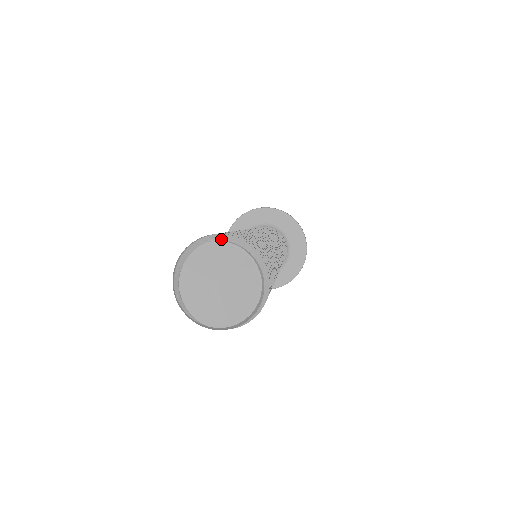
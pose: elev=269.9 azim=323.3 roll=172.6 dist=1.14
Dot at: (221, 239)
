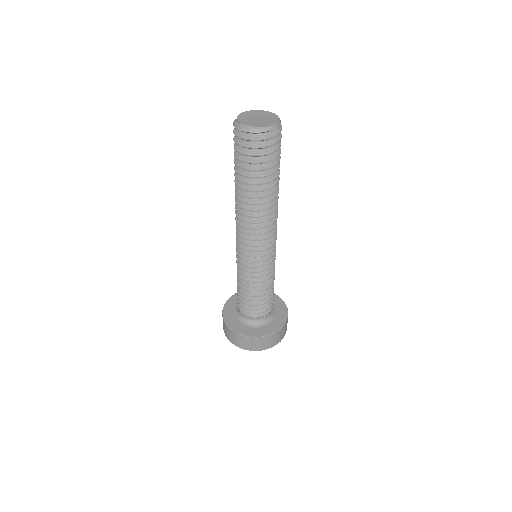
Dot at: occluded
